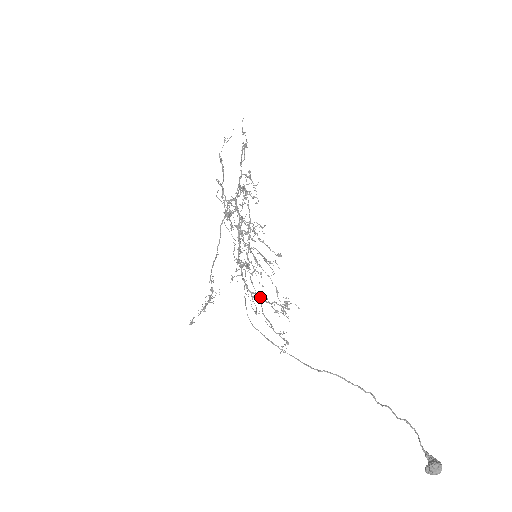
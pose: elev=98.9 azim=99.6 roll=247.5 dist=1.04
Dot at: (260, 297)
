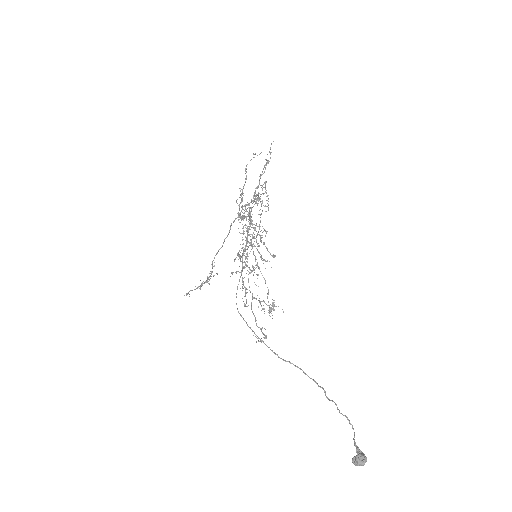
Dot at: (252, 294)
